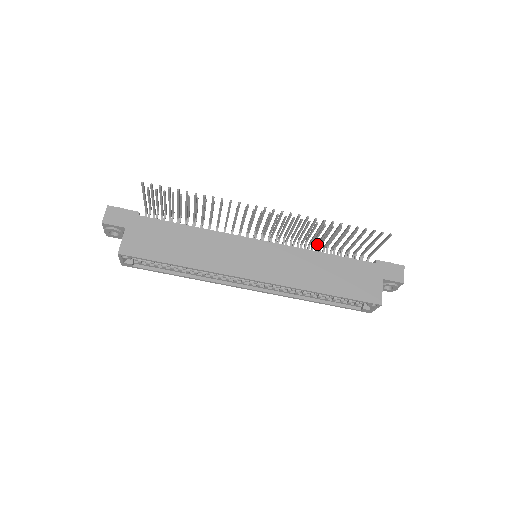
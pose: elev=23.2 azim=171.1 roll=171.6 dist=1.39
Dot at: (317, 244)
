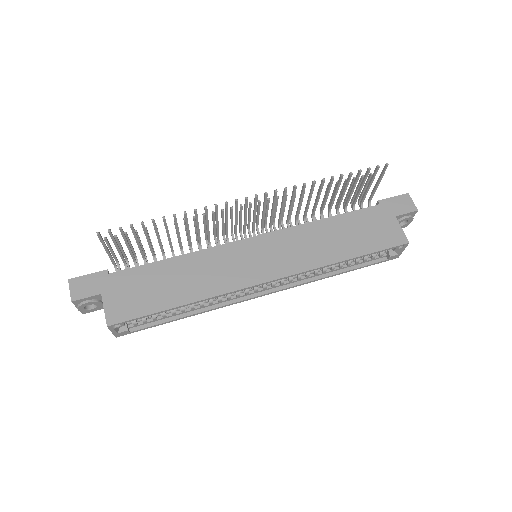
Dot at: (312, 213)
